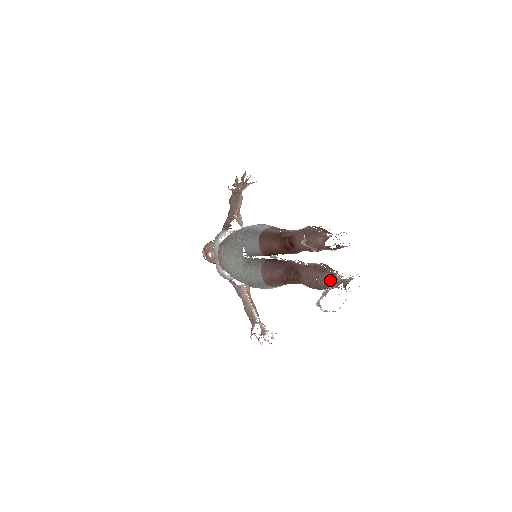
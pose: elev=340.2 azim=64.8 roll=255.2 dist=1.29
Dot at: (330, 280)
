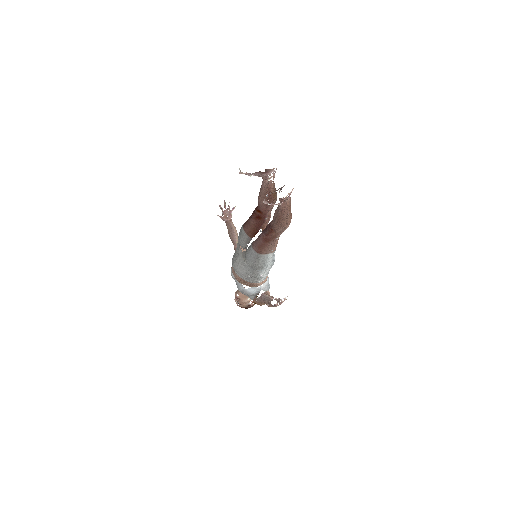
Dot at: occluded
